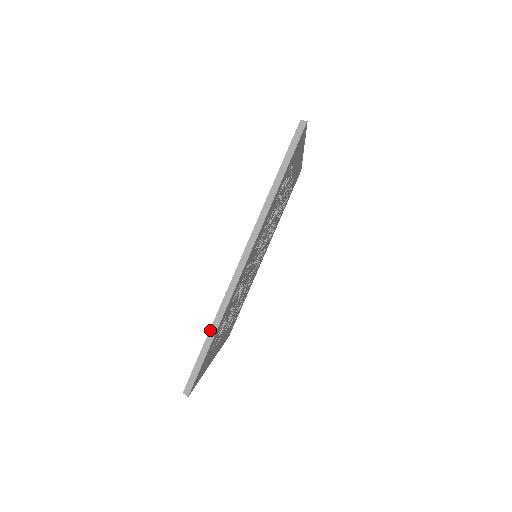
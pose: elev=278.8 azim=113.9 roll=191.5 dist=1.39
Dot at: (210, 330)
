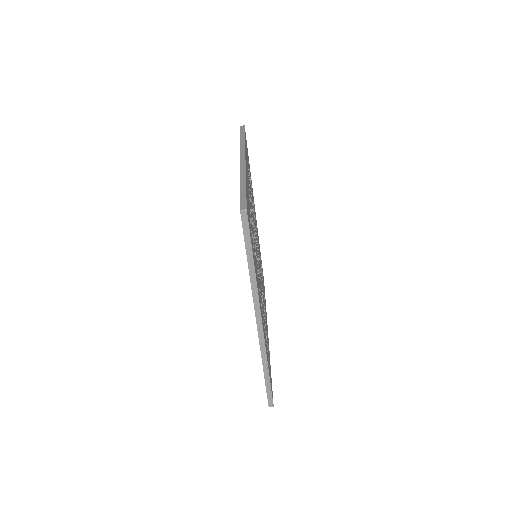
Dot at: (263, 370)
